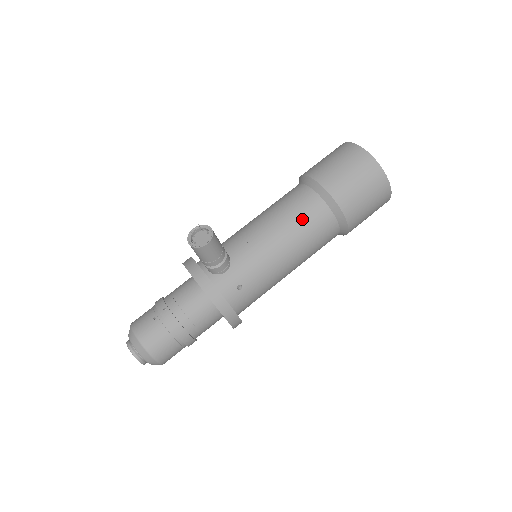
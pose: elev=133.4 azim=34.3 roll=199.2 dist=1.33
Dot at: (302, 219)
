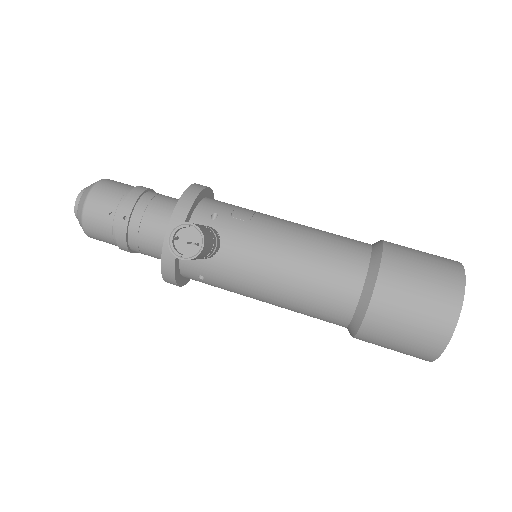
Dot at: (316, 300)
